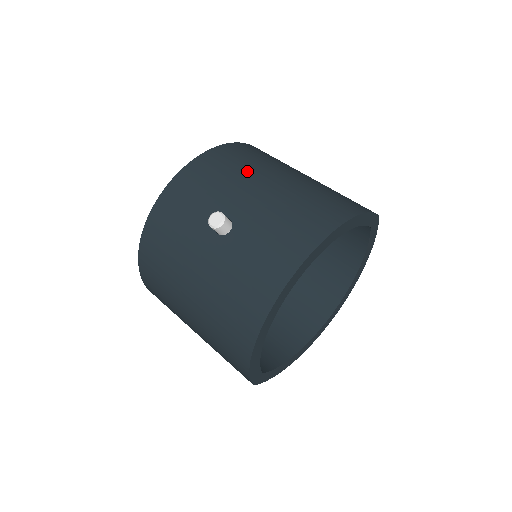
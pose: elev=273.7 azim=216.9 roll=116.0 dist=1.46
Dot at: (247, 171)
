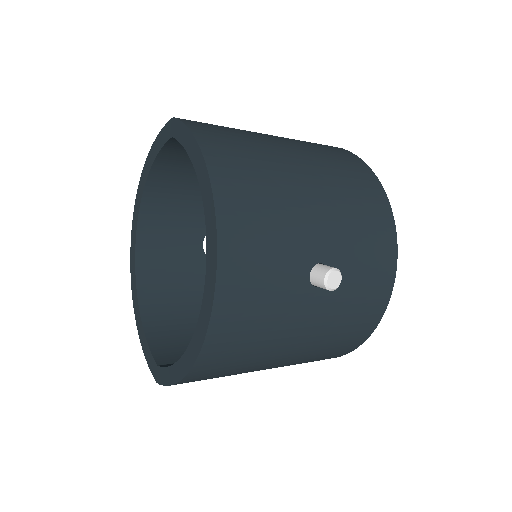
Dot at: (280, 188)
